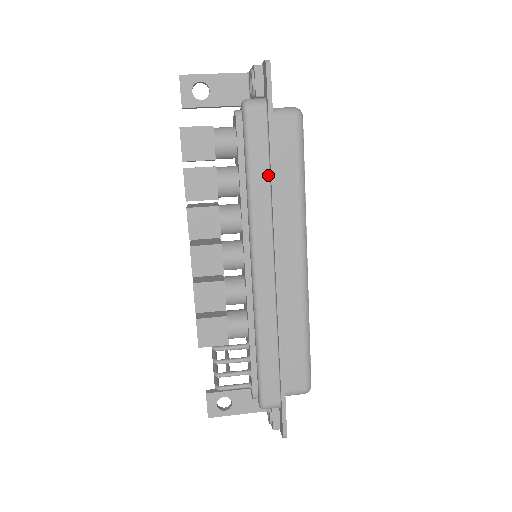
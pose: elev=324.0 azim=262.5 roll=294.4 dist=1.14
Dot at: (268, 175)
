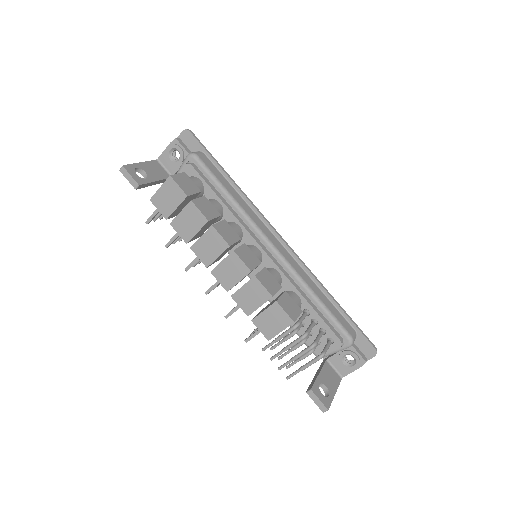
Dot at: (234, 189)
